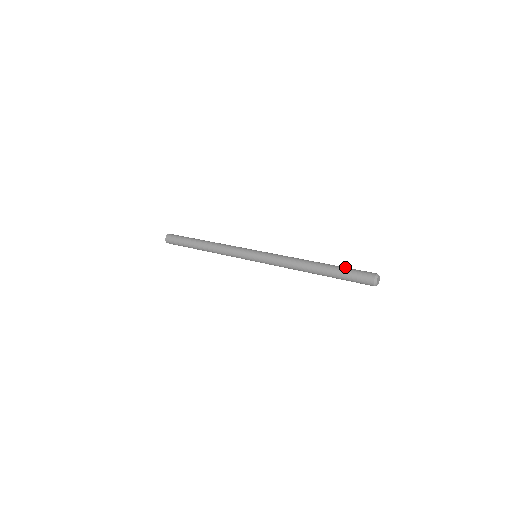
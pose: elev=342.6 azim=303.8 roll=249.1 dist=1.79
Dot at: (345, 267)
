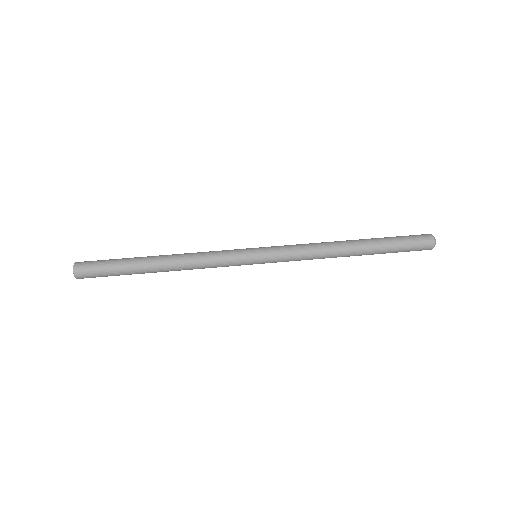
Dot at: (393, 241)
